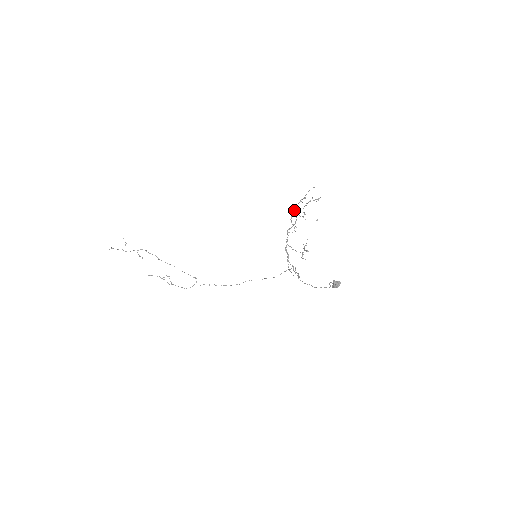
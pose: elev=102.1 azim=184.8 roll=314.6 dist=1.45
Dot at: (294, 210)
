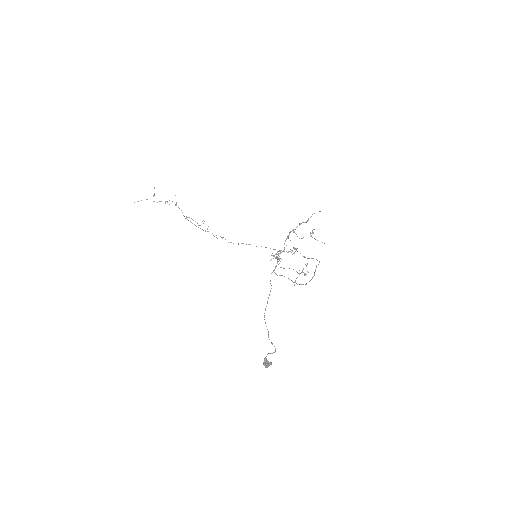
Dot at: occluded
